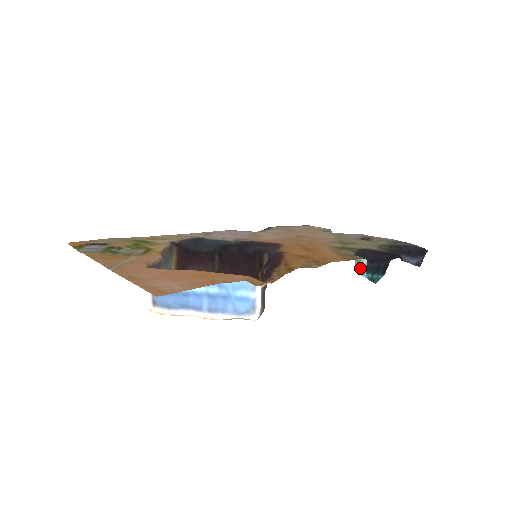
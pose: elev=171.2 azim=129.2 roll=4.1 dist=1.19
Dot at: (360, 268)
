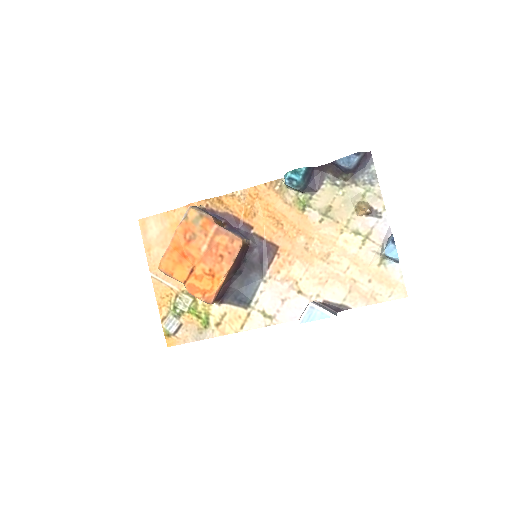
Dot at: (285, 181)
